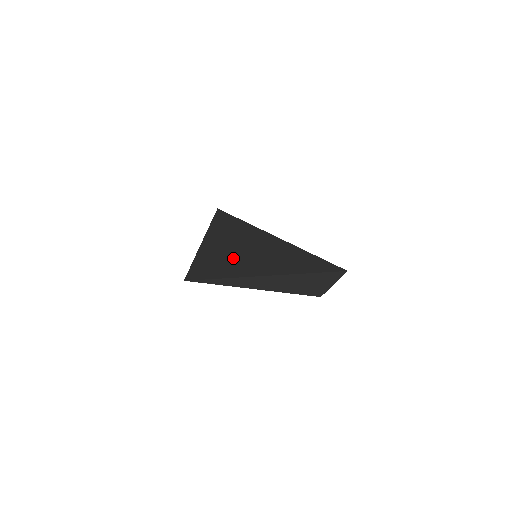
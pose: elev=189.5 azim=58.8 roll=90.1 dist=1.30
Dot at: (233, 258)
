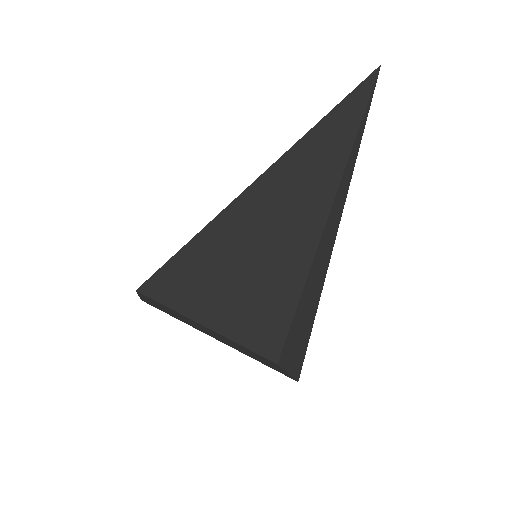
Dot at: occluded
